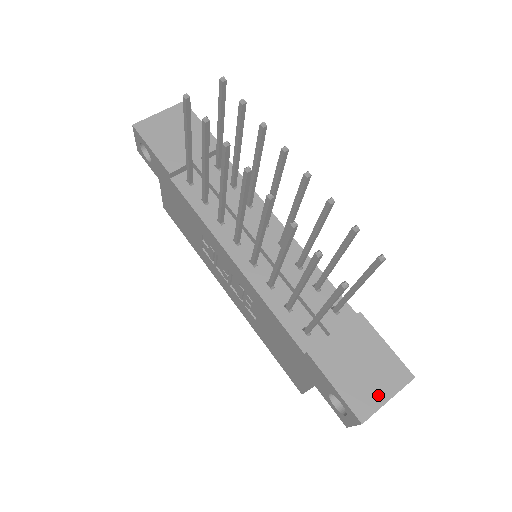
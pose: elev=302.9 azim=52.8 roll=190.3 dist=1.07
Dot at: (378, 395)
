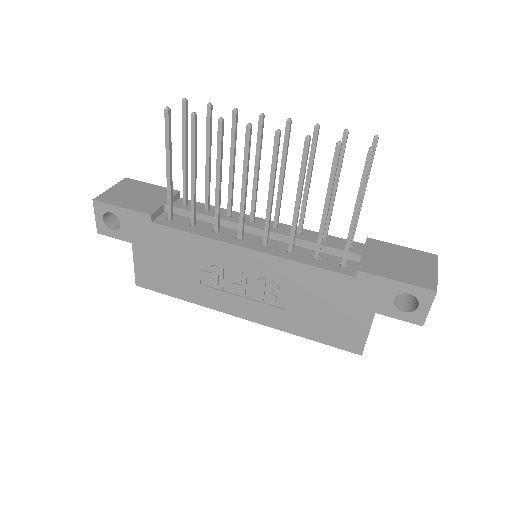
Dot at: (428, 273)
